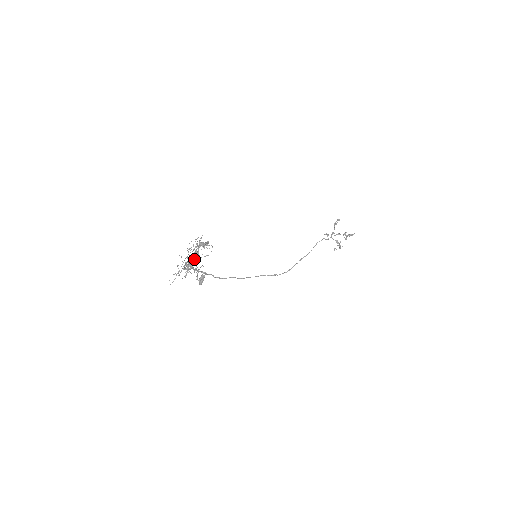
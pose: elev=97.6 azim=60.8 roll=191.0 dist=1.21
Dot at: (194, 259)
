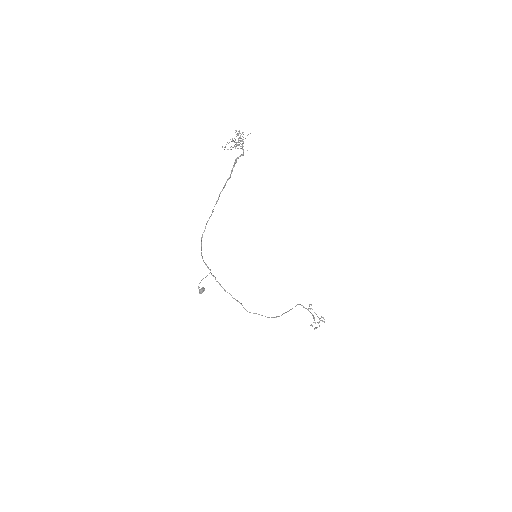
Dot at: (240, 138)
